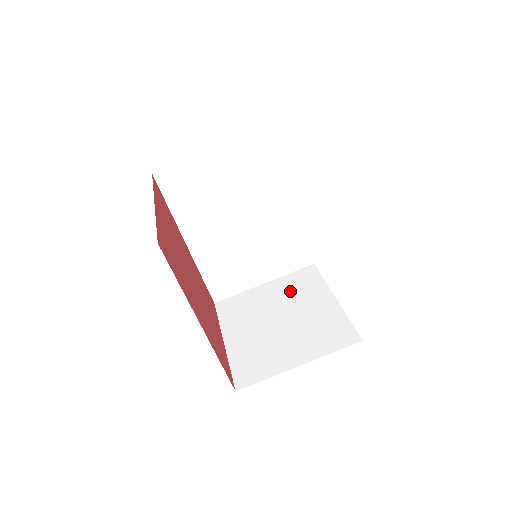
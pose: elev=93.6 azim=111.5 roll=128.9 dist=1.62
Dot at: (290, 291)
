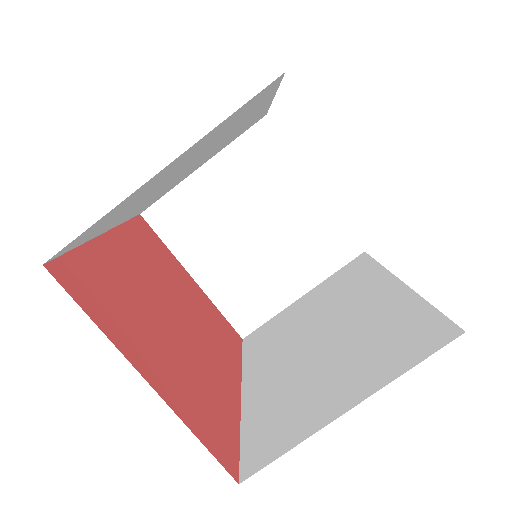
Dot at: (249, 179)
